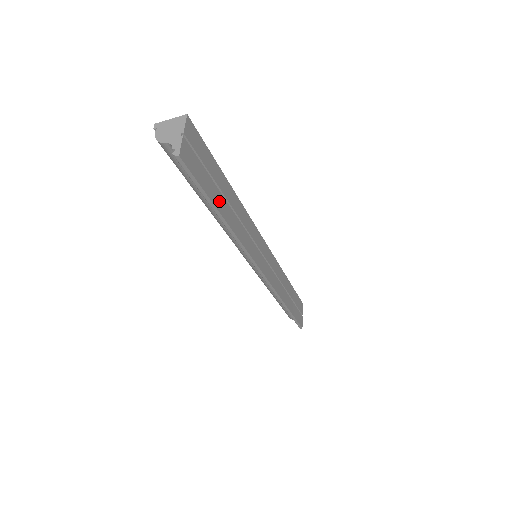
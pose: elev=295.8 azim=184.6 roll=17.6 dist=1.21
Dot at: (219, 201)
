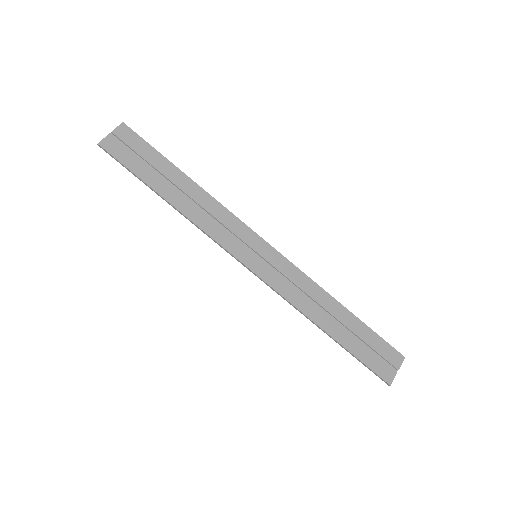
Dot at: (158, 183)
